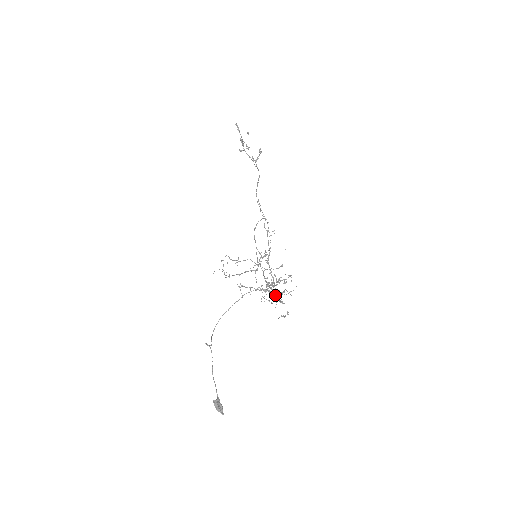
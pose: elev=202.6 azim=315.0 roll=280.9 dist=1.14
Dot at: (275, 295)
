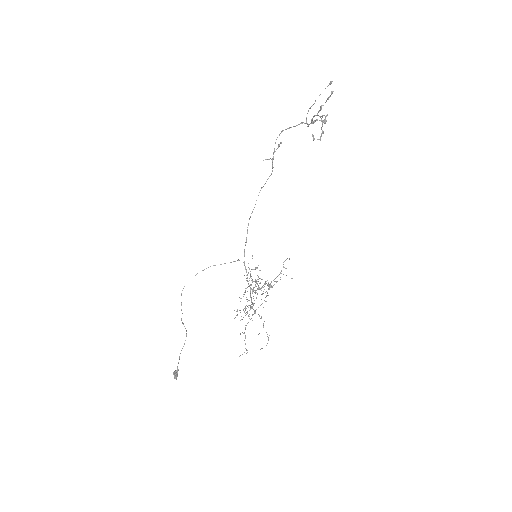
Dot at: occluded
